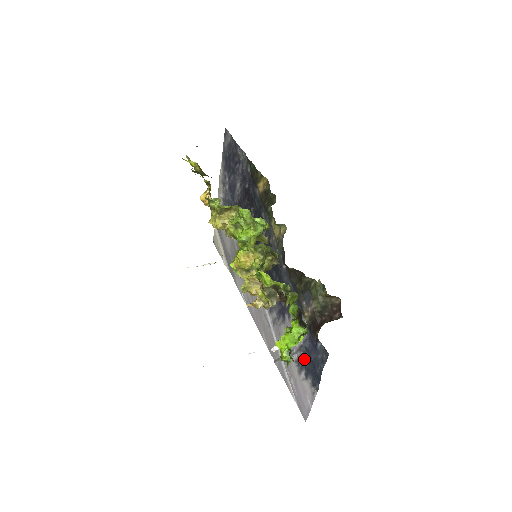
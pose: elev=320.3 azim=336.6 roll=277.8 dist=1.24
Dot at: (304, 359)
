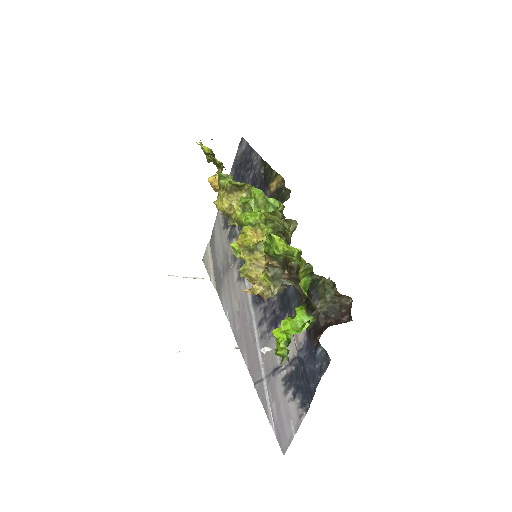
Dot at: (295, 374)
